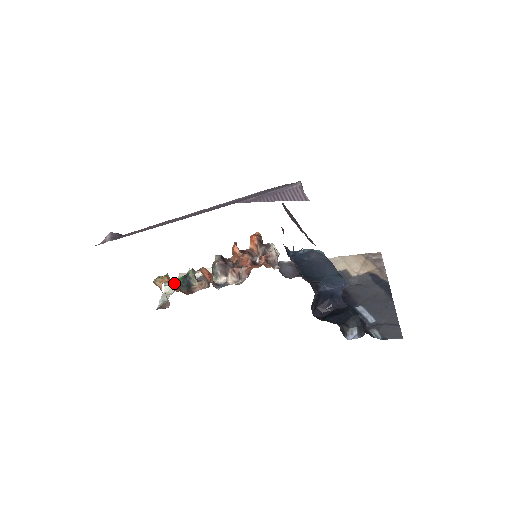
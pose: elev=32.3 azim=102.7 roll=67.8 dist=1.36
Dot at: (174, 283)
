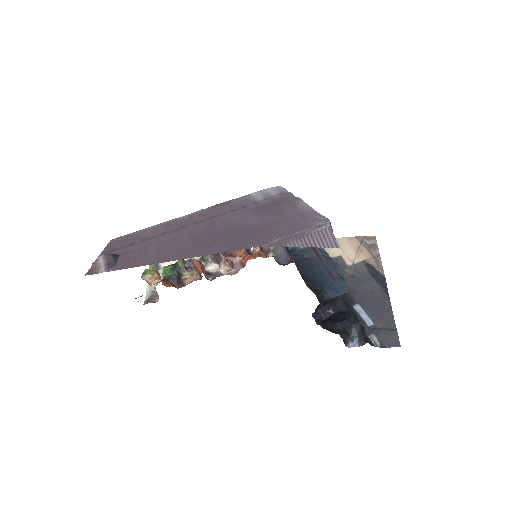
Dot at: (162, 273)
